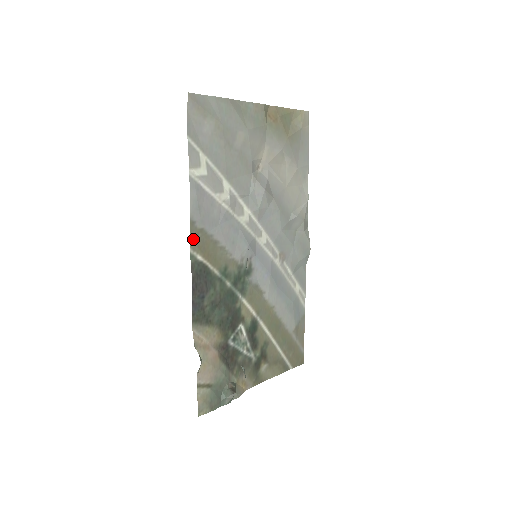
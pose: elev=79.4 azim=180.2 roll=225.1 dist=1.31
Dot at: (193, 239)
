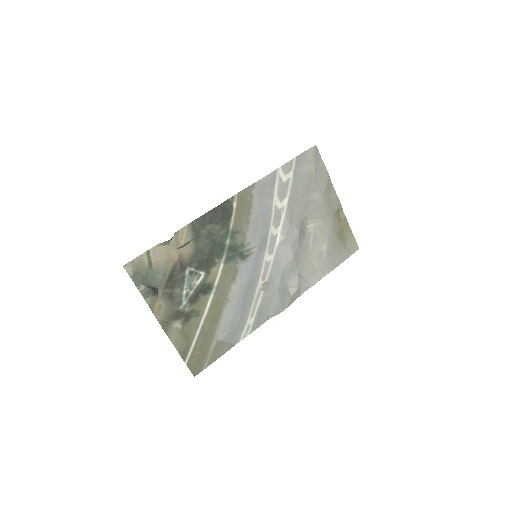
Dot at: (244, 193)
